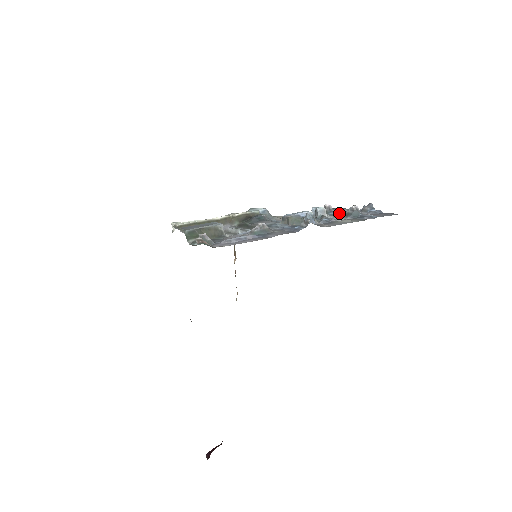
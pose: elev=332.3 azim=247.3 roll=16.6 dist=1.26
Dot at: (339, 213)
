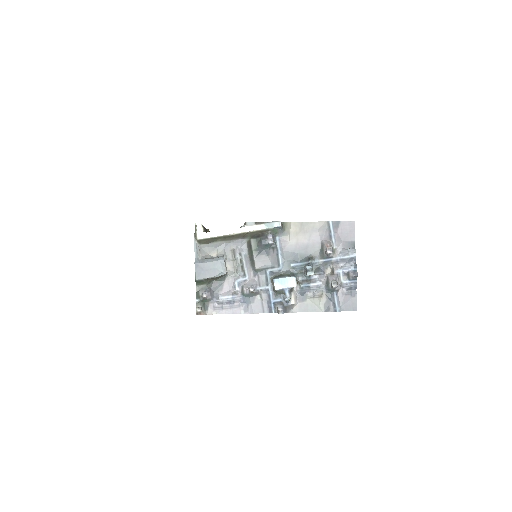
Dot at: (333, 260)
